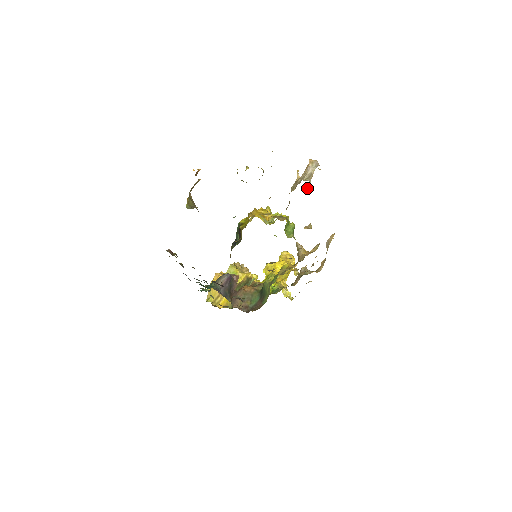
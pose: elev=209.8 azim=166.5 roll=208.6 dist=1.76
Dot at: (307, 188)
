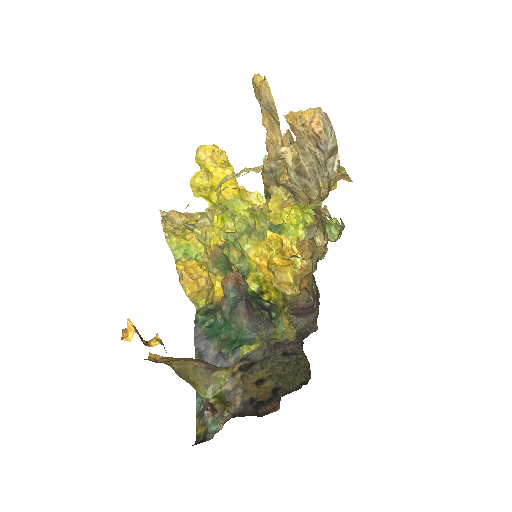
Dot at: occluded
